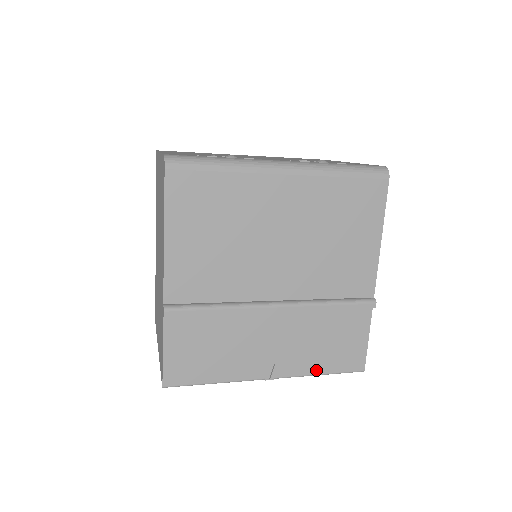
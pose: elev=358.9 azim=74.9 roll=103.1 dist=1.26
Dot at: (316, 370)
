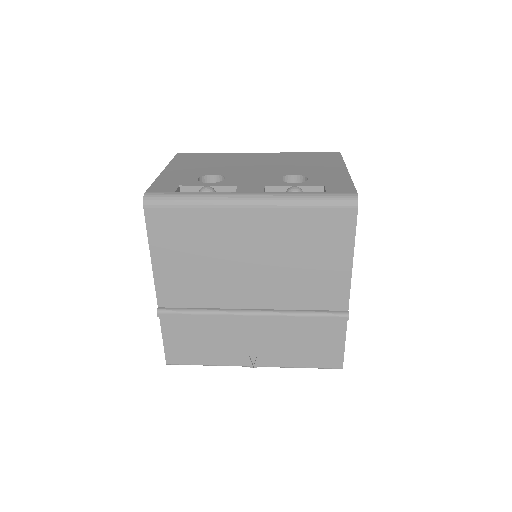
Dot at: (295, 364)
